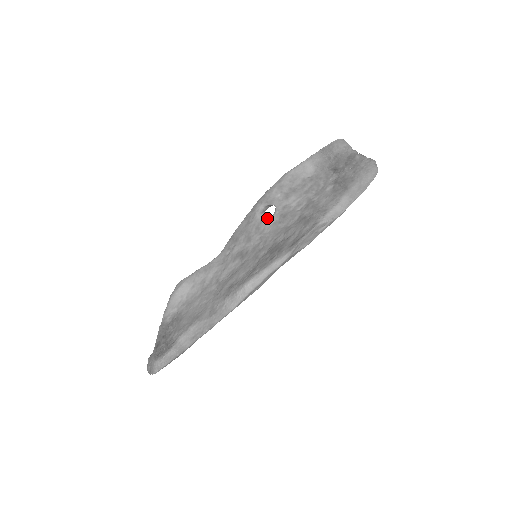
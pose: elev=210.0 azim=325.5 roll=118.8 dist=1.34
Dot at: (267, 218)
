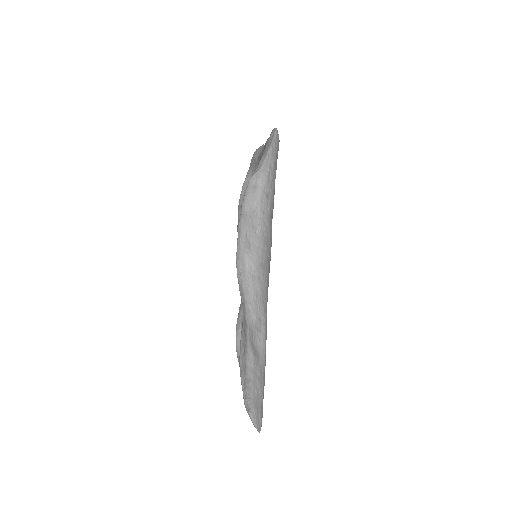
Dot at: occluded
